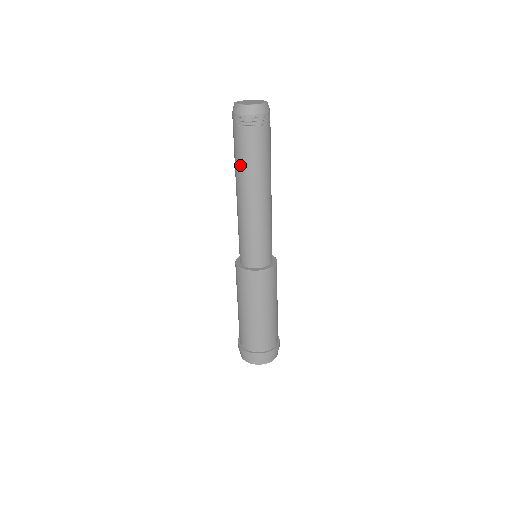
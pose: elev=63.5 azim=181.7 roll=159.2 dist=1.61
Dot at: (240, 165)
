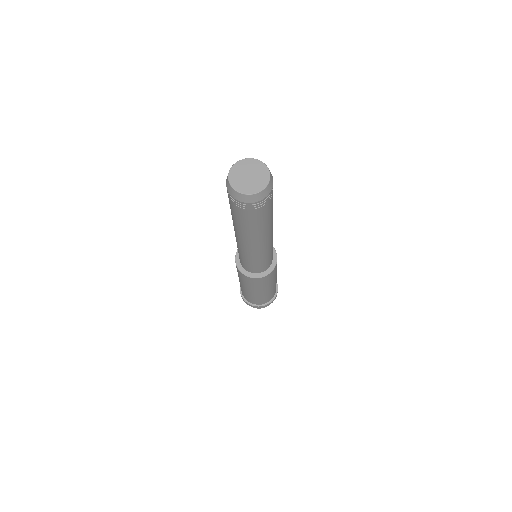
Dot at: (238, 225)
